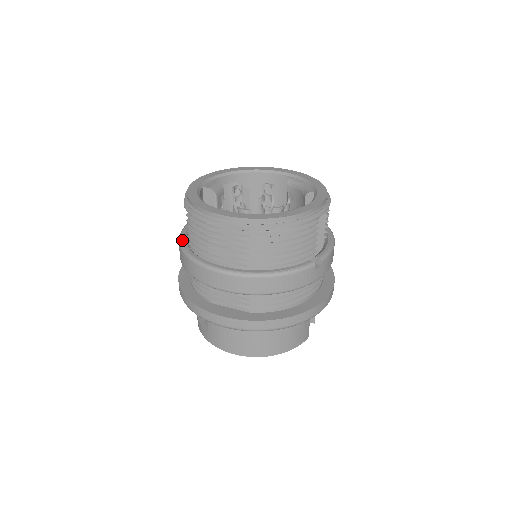
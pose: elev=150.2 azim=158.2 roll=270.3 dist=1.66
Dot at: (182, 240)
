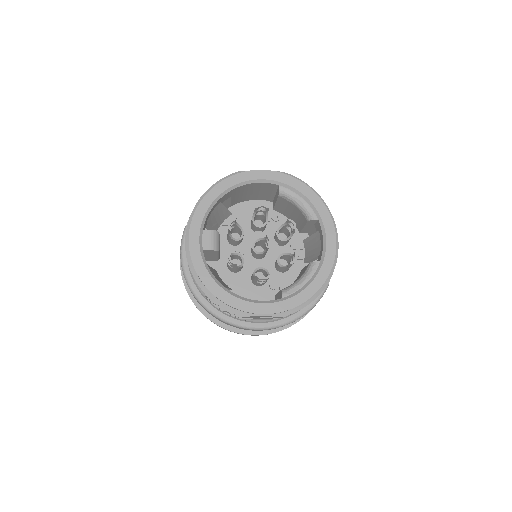
Dot at: (196, 293)
